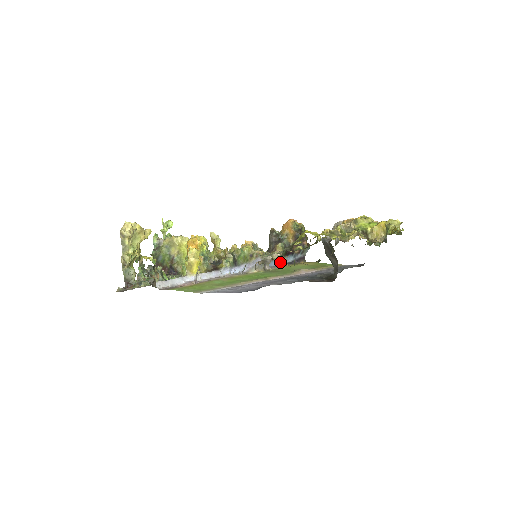
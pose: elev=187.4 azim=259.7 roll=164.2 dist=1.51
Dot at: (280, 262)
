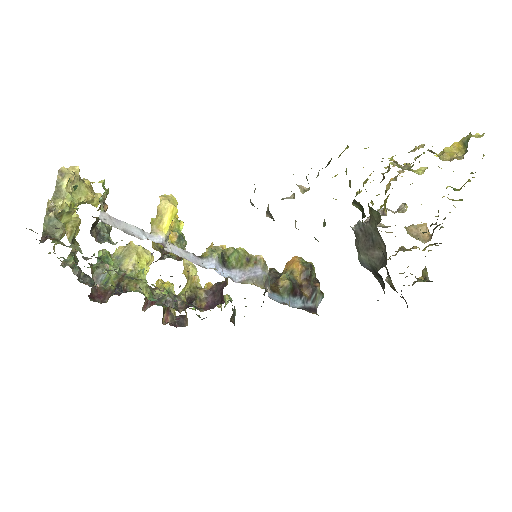
Dot at: (284, 301)
